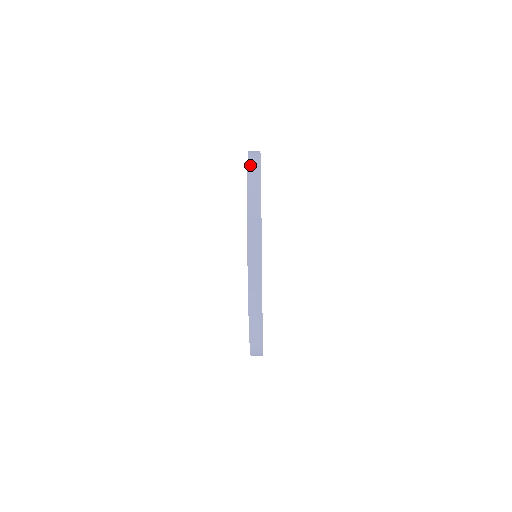
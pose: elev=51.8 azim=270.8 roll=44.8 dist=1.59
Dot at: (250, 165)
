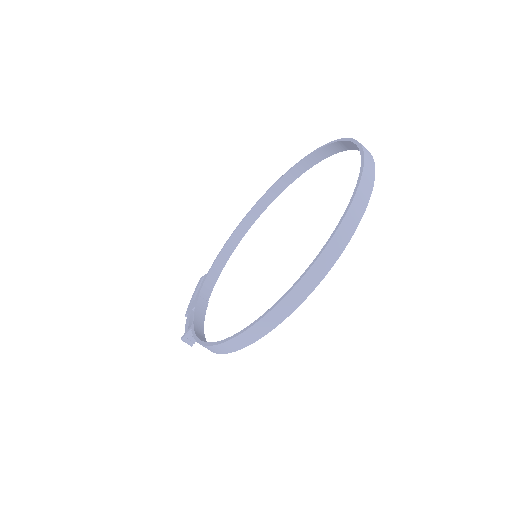
Dot at: occluded
